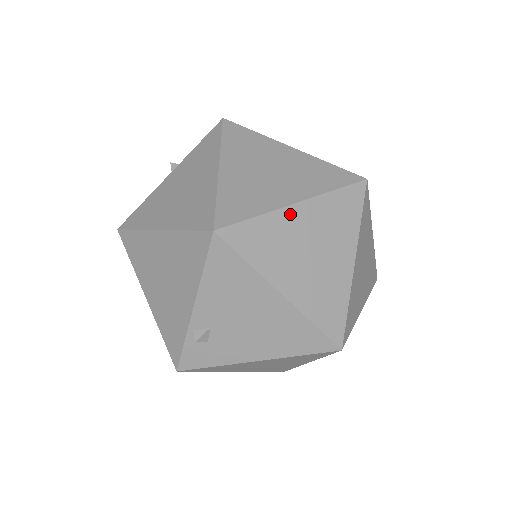
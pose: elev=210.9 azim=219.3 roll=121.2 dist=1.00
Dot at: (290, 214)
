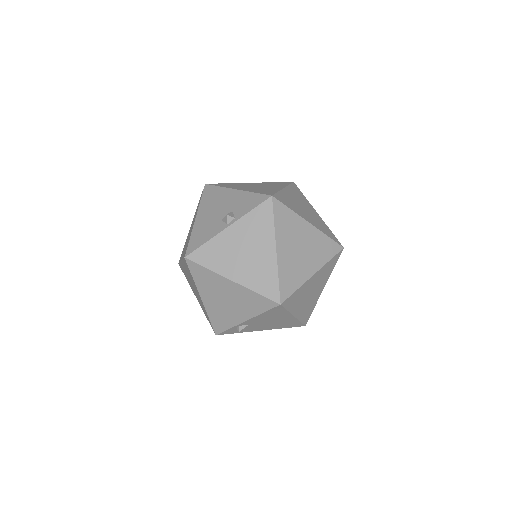
Dot at: (310, 281)
